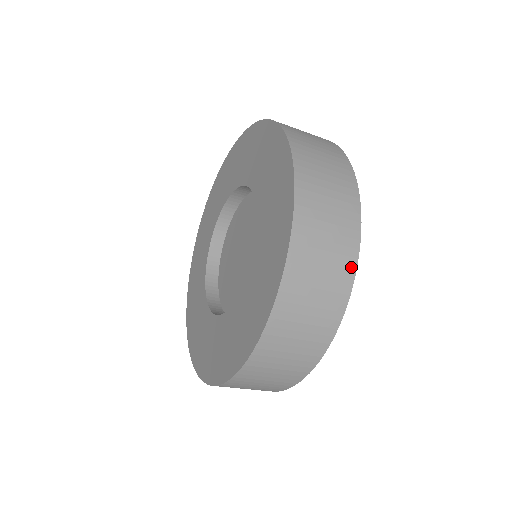
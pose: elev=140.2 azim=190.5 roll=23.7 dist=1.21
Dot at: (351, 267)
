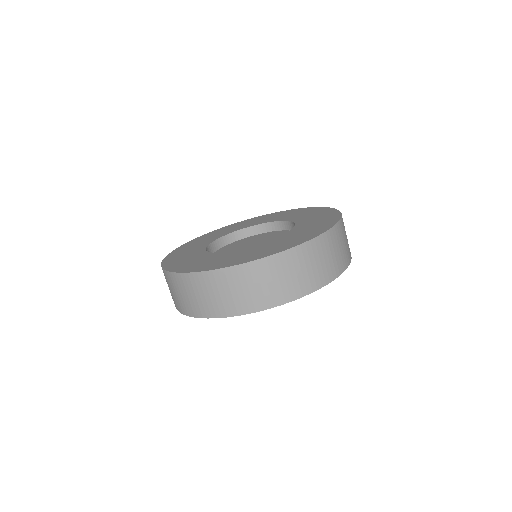
Dot at: (329, 279)
